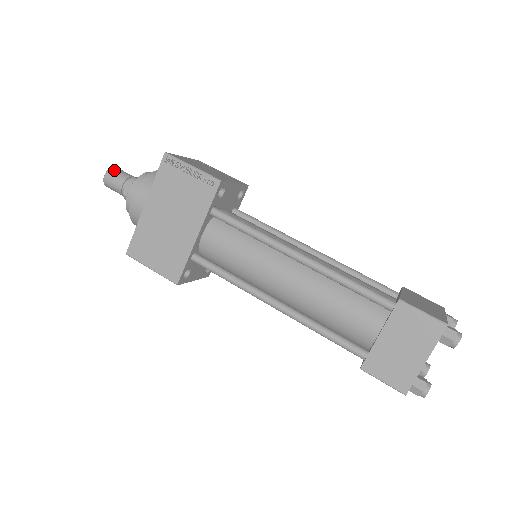
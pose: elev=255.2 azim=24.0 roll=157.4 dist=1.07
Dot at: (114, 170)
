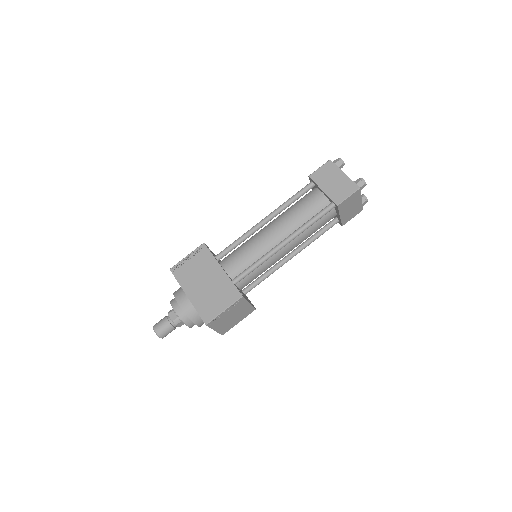
Dot at: (156, 324)
